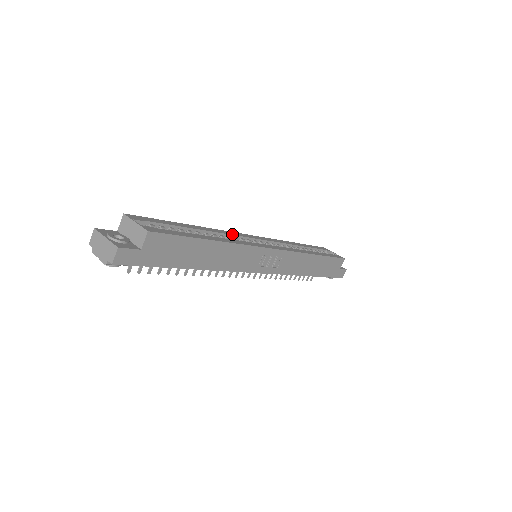
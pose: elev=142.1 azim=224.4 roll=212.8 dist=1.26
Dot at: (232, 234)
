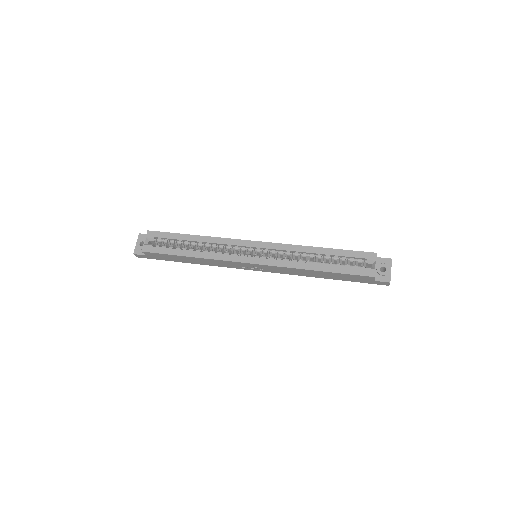
Dot at: (226, 243)
